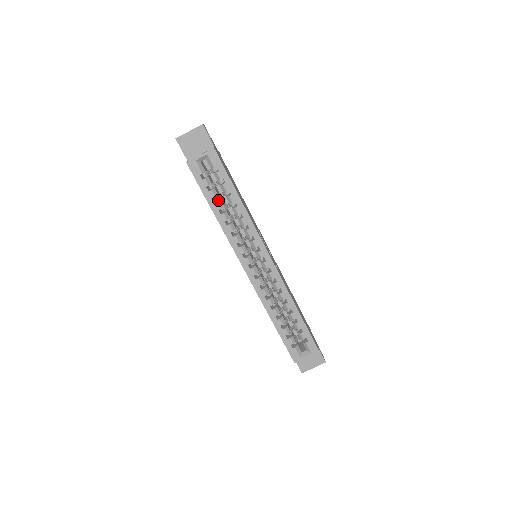
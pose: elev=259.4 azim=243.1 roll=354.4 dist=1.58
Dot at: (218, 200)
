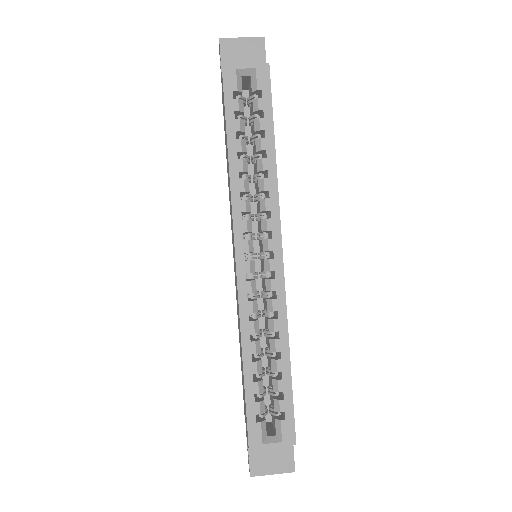
Dot at: (242, 140)
